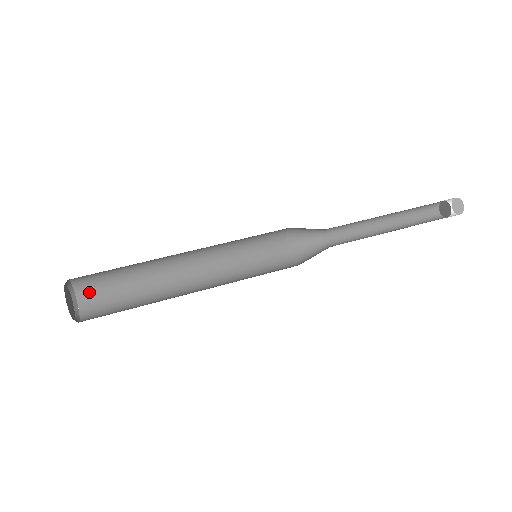
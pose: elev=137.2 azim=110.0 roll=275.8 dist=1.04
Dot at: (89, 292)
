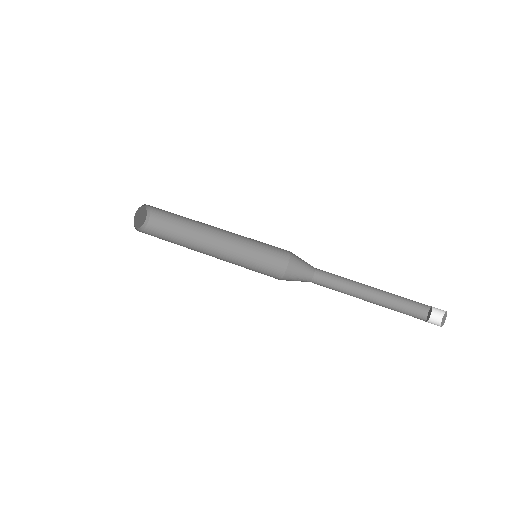
Dot at: (157, 209)
